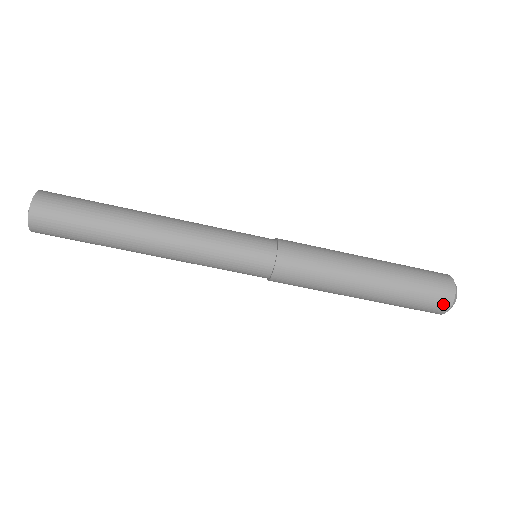
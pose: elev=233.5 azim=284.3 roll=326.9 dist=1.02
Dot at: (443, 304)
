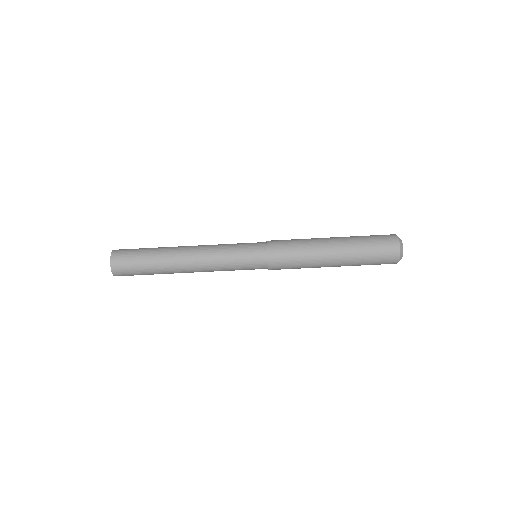
Dot at: (392, 239)
